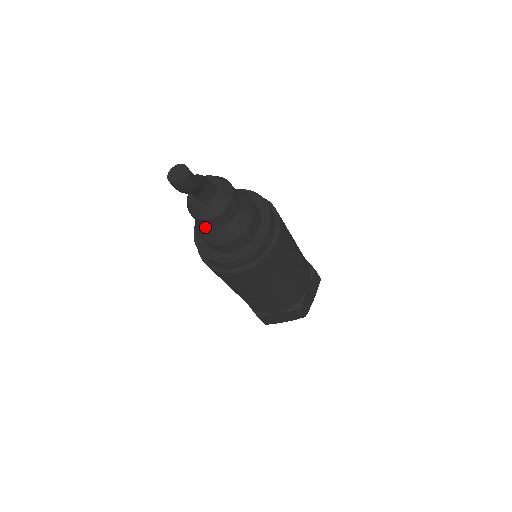
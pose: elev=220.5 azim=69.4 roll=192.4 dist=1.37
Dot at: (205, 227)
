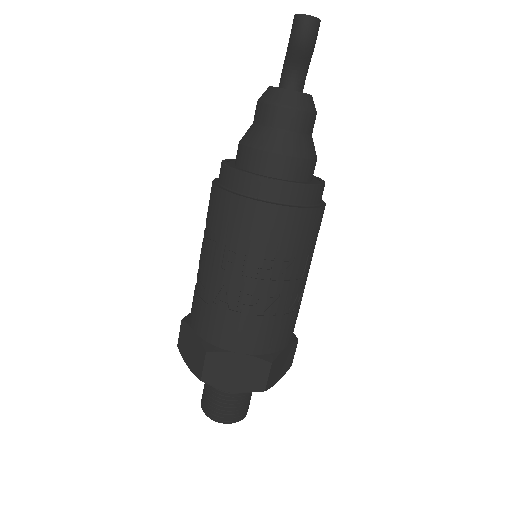
Dot at: (268, 125)
